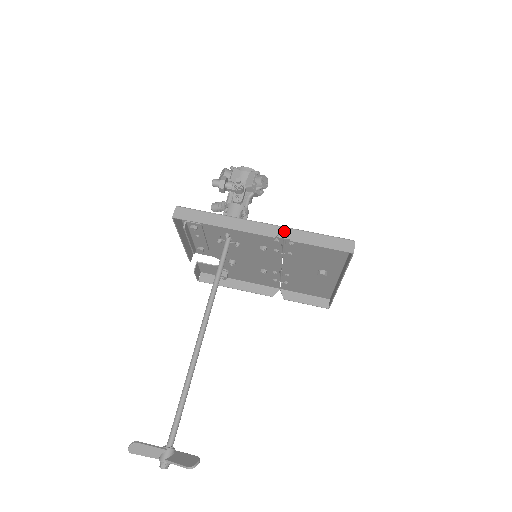
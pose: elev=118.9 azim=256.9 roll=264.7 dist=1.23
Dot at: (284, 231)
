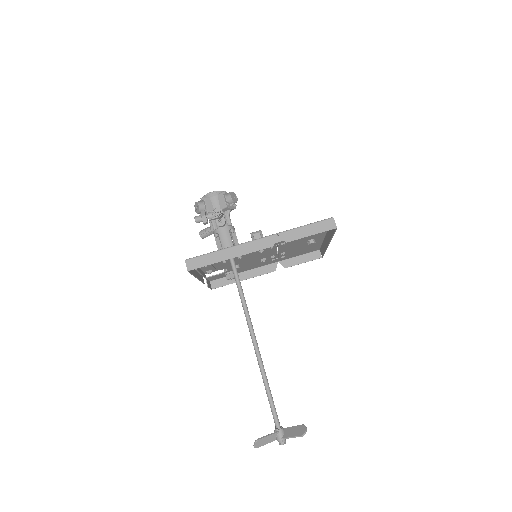
Dot at: (277, 236)
